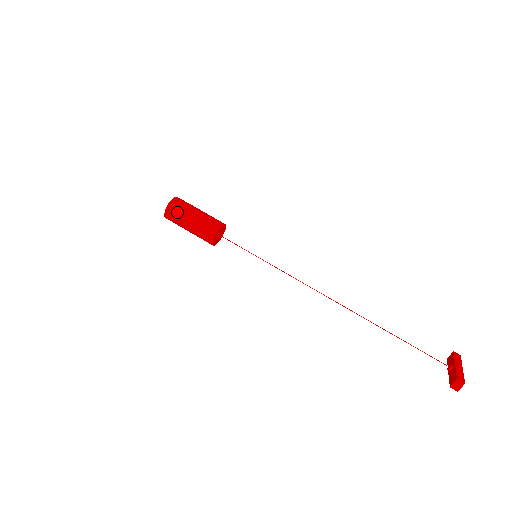
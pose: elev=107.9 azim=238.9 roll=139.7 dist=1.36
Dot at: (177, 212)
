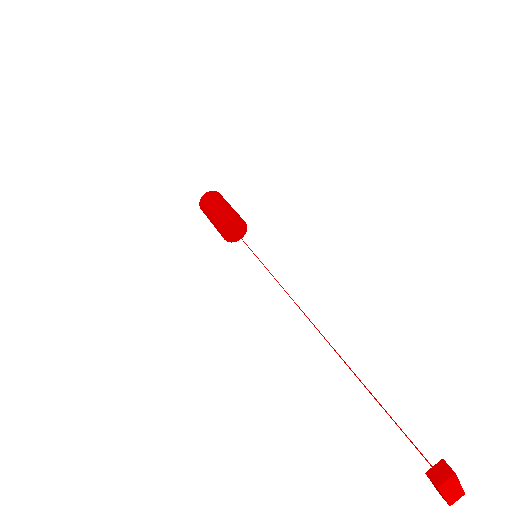
Dot at: (213, 197)
